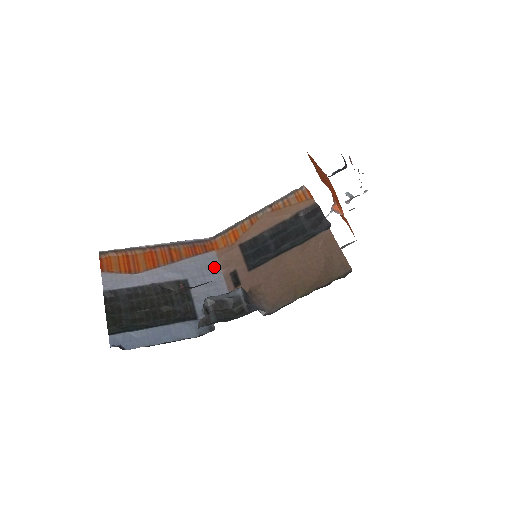
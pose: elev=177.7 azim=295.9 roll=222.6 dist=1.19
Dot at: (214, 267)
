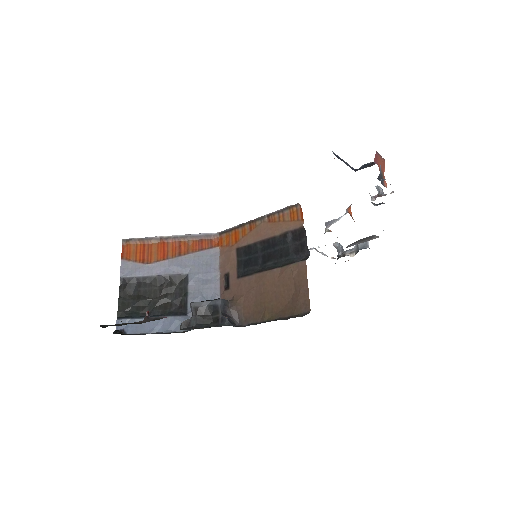
Dot at: (214, 265)
